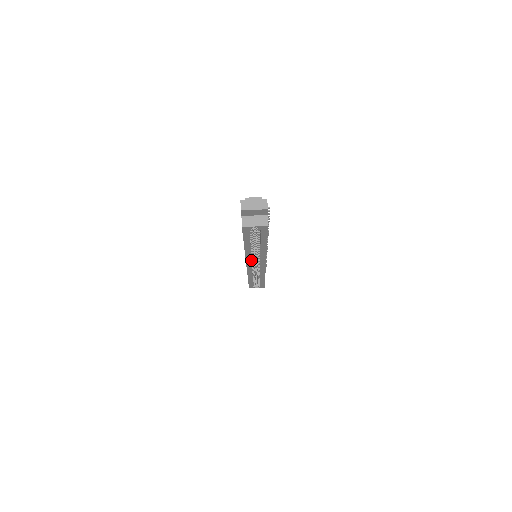
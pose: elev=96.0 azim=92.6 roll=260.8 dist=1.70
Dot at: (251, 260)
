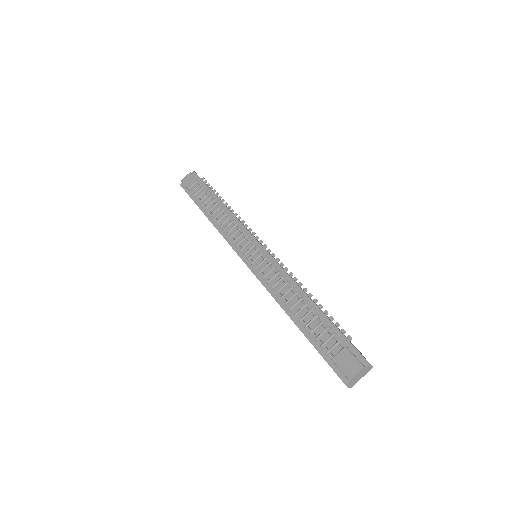
Dot at: occluded
